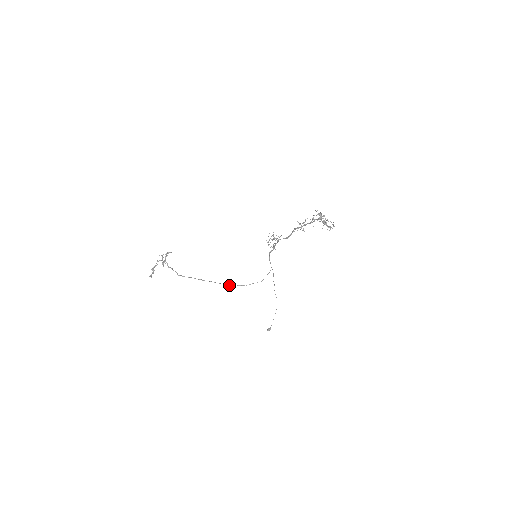
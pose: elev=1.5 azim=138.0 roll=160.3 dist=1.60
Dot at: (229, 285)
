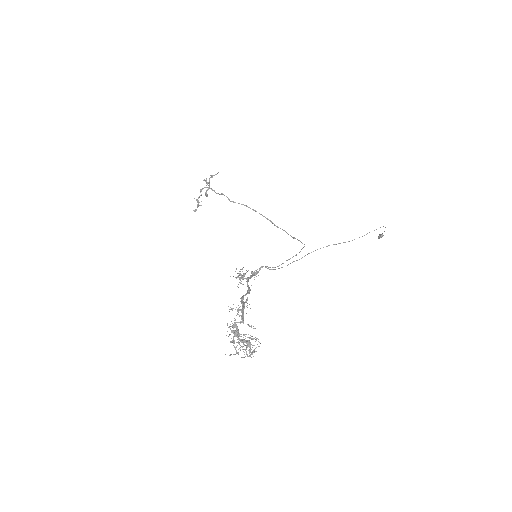
Dot at: occluded
